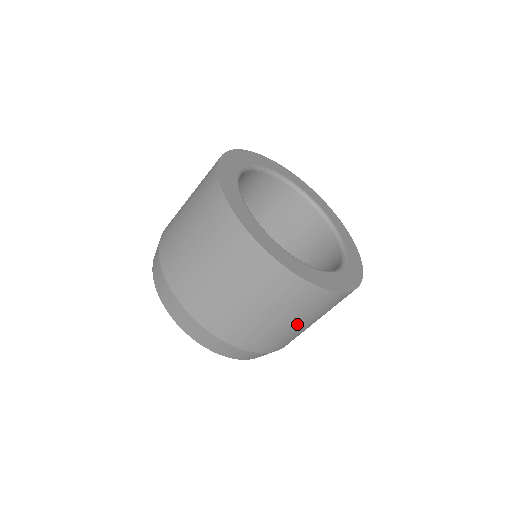
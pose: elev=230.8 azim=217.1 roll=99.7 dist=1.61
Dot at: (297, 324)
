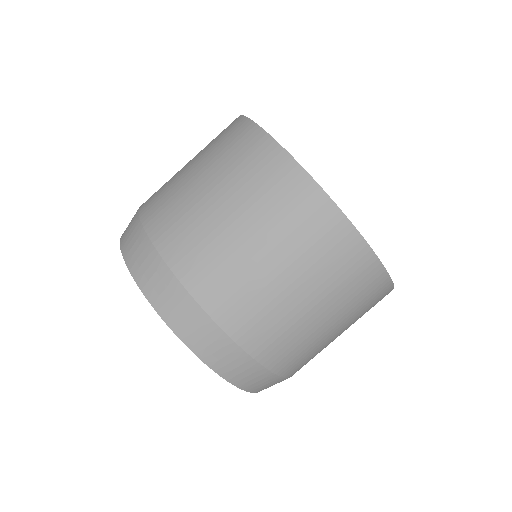
Dot at: (340, 332)
